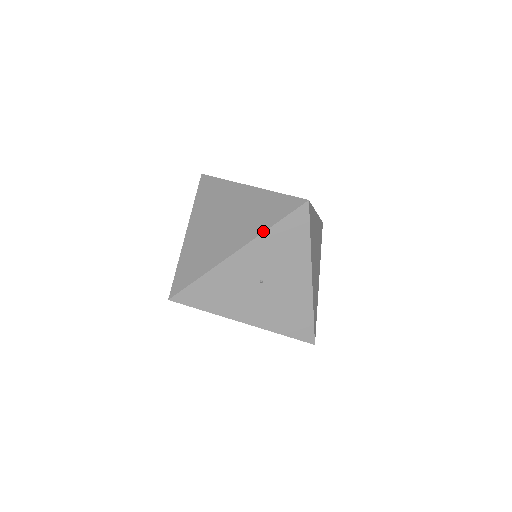
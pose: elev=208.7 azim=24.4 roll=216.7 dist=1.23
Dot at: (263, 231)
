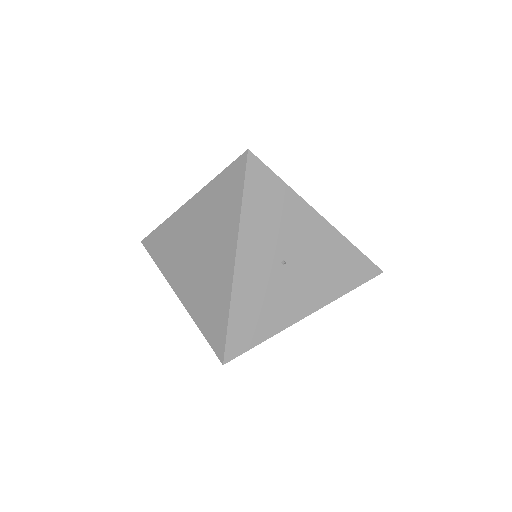
Dot at: (239, 216)
